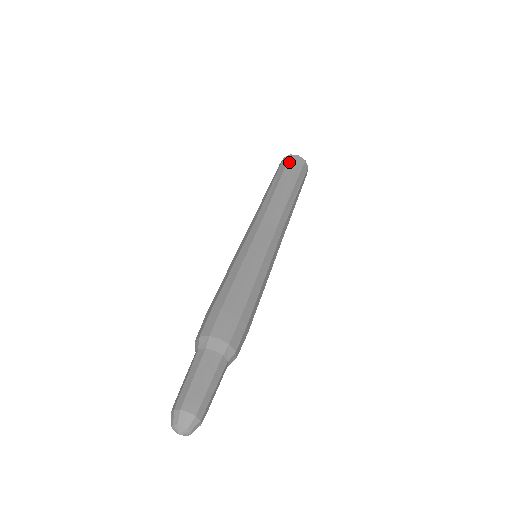
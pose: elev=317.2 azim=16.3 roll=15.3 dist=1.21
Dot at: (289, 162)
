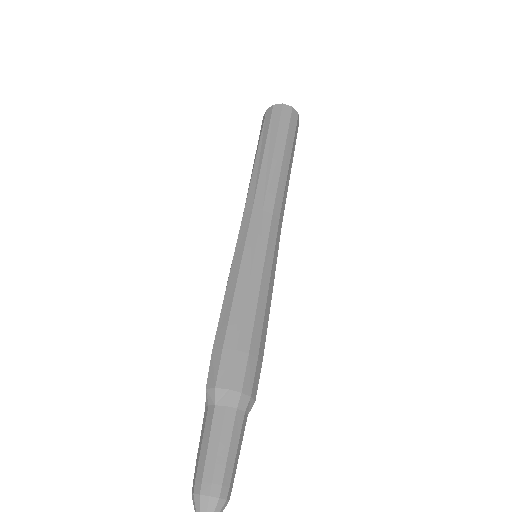
Dot at: (283, 116)
